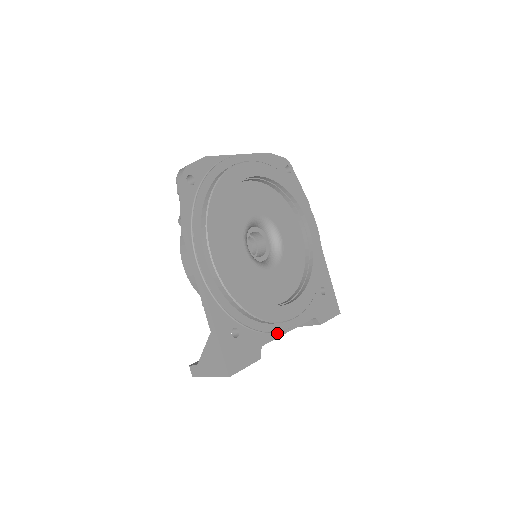
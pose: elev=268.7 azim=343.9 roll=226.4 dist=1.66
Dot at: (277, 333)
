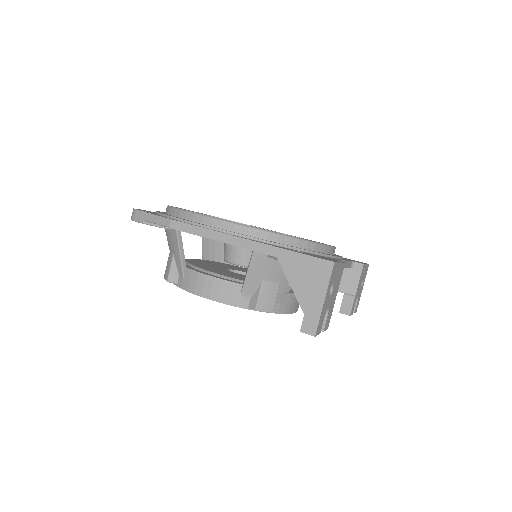
Dot at: occluded
